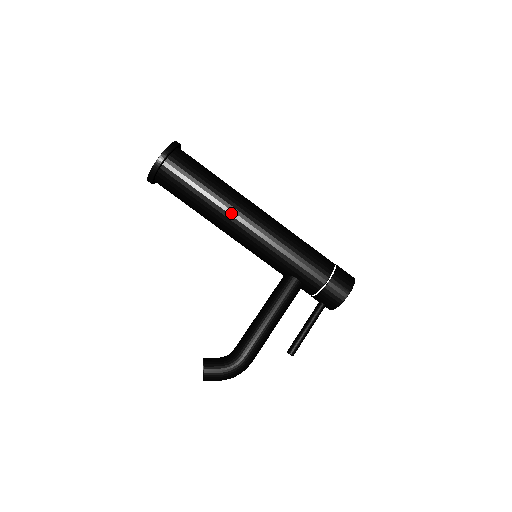
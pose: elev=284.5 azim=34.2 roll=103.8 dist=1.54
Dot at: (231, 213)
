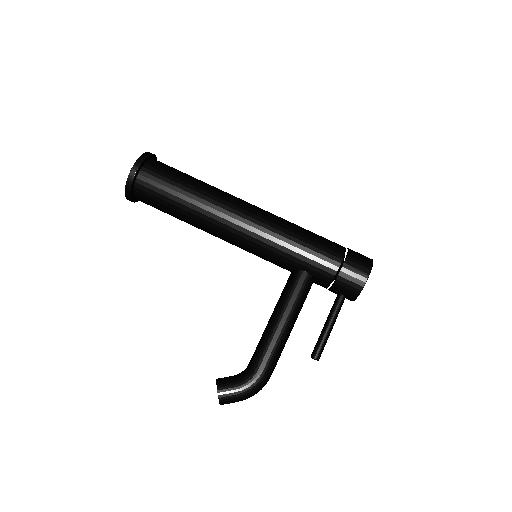
Dot at: (217, 213)
